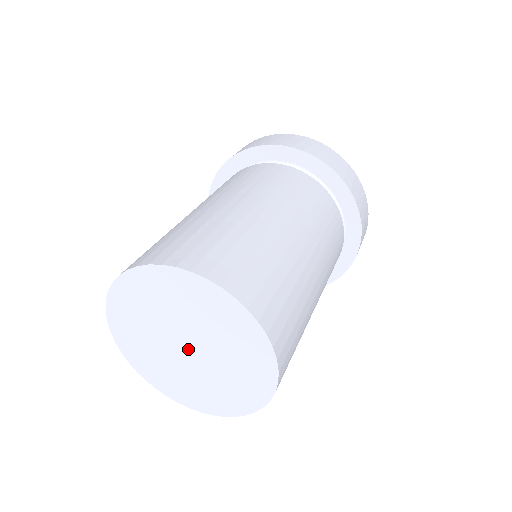
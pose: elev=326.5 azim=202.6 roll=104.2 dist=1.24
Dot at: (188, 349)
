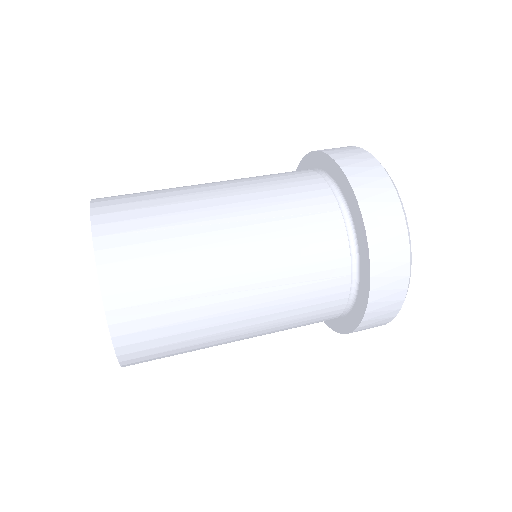
Dot at: occluded
